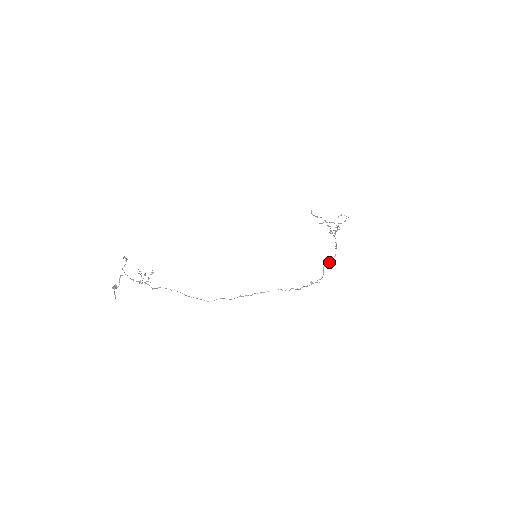
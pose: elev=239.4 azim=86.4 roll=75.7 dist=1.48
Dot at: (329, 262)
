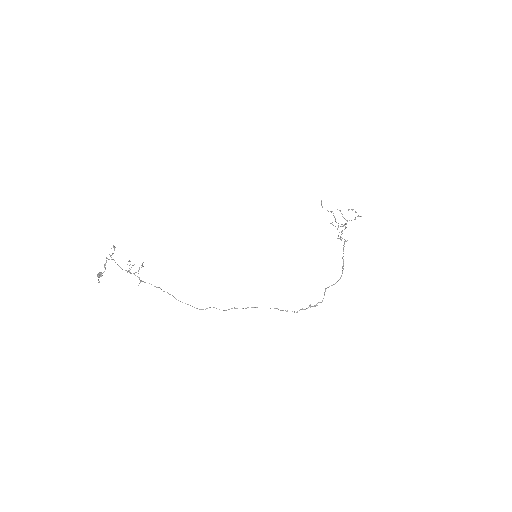
Dot at: occluded
